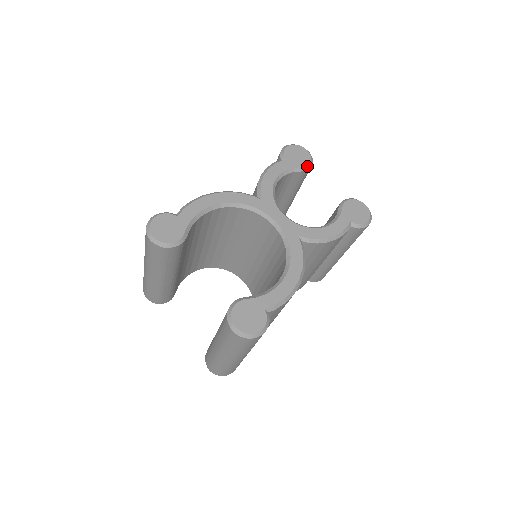
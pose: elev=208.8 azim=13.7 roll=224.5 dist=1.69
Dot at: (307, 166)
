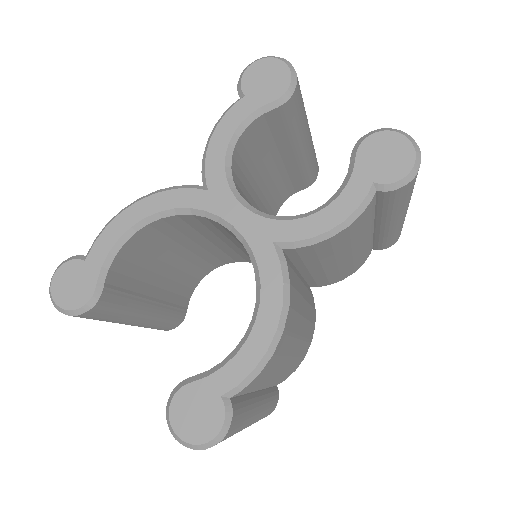
Dot at: (284, 94)
